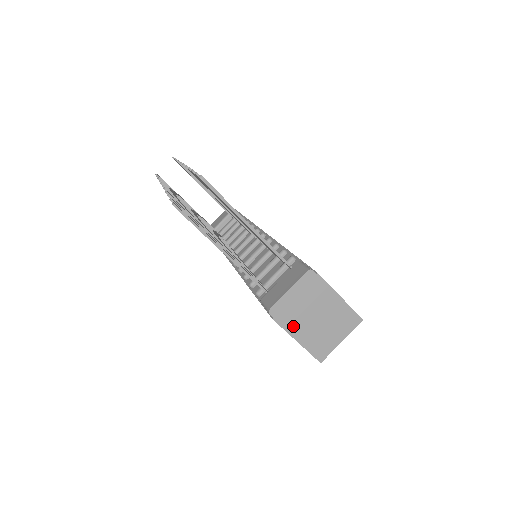
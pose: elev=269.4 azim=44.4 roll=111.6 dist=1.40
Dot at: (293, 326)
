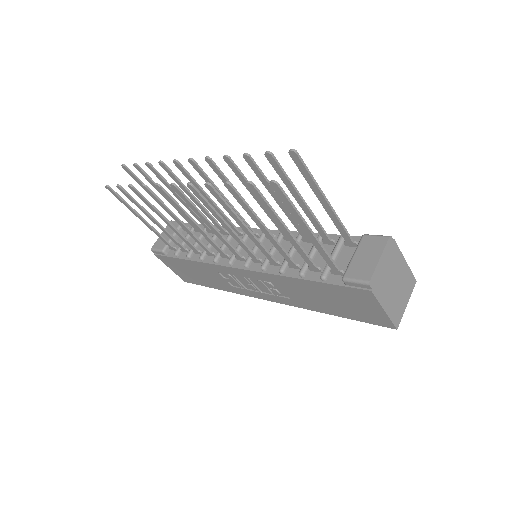
Dot at: (382, 296)
